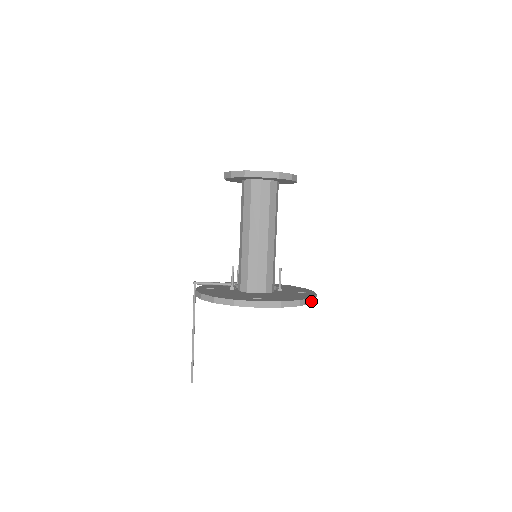
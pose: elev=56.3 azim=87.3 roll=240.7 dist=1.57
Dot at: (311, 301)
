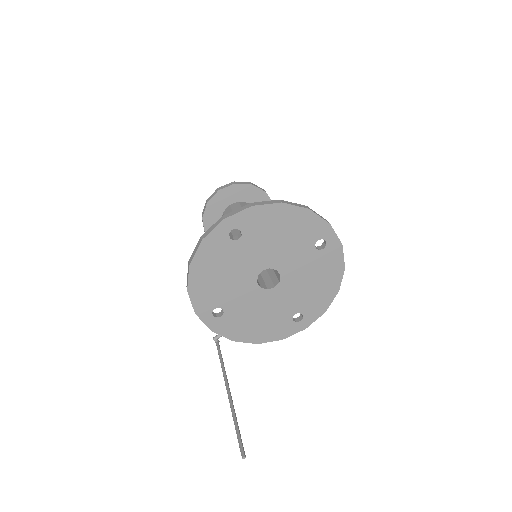
Dot at: (306, 208)
